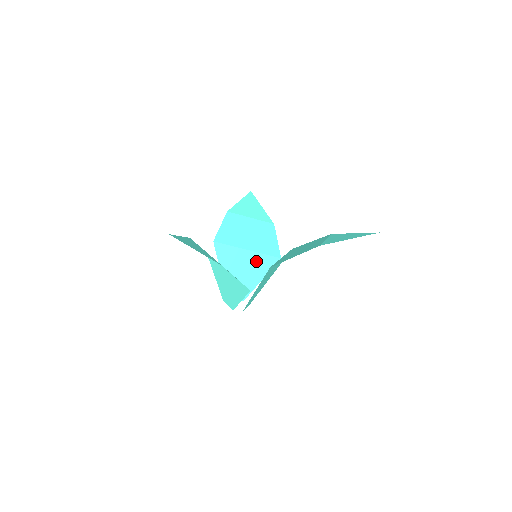
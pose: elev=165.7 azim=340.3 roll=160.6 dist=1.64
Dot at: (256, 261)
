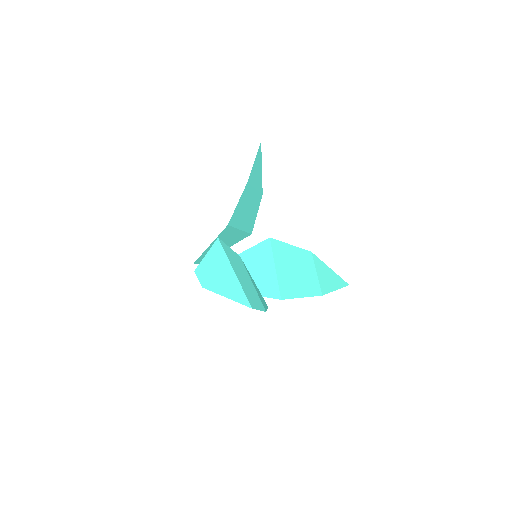
Dot at: (237, 237)
